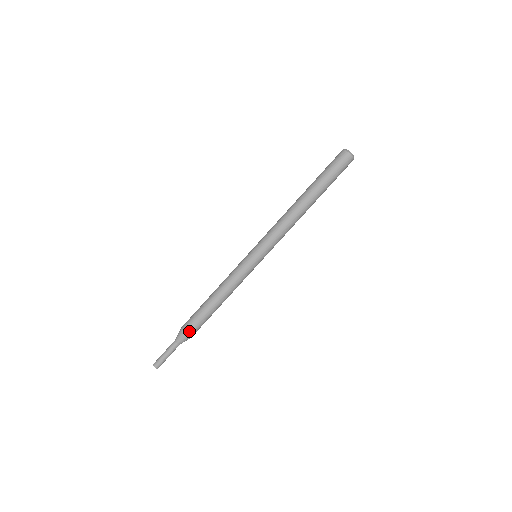
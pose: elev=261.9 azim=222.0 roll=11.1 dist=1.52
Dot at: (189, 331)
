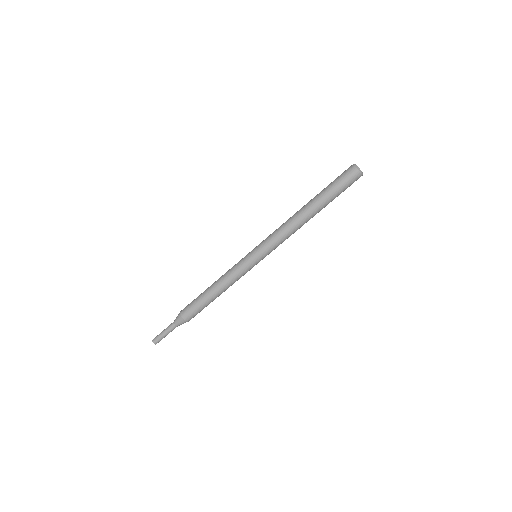
Dot at: occluded
